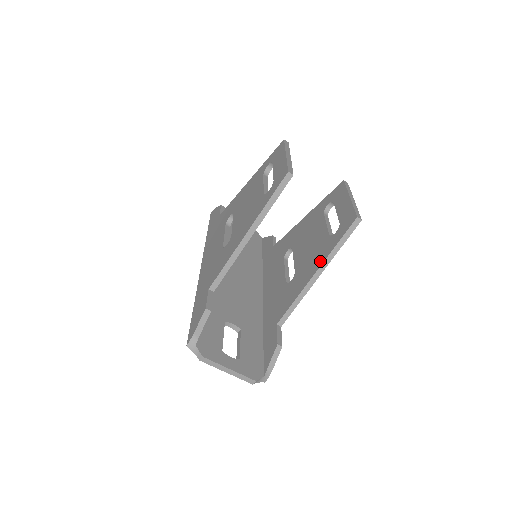
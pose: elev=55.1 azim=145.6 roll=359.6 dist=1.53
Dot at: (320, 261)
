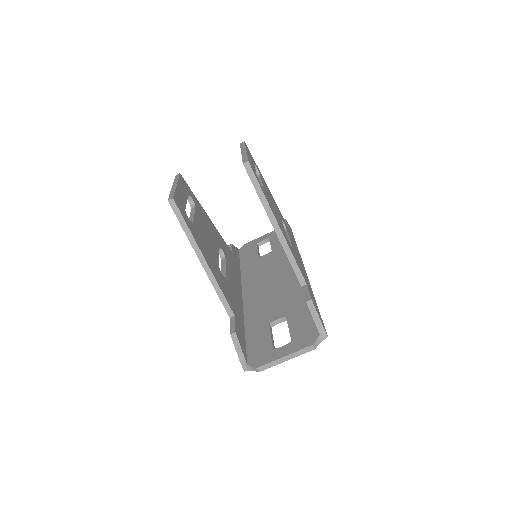
Dot at: (268, 216)
